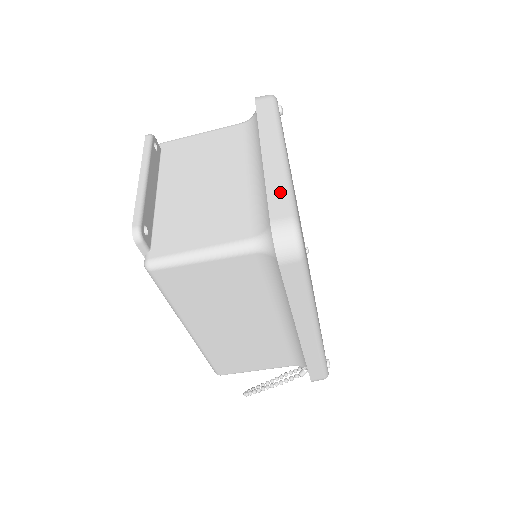
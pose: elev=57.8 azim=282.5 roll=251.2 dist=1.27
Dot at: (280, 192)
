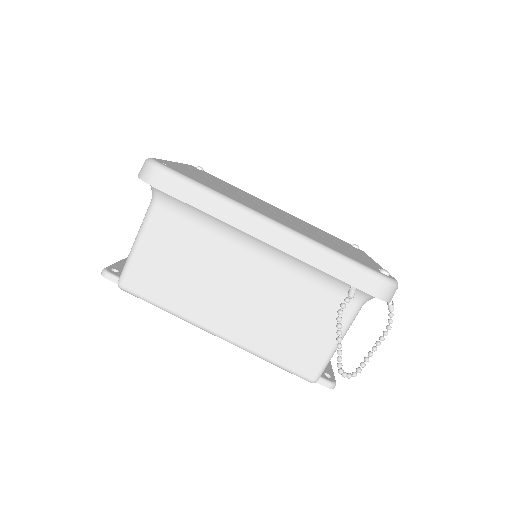
Dot at: occluded
